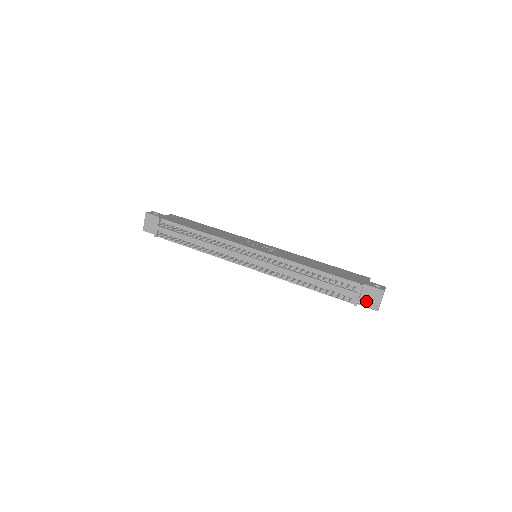
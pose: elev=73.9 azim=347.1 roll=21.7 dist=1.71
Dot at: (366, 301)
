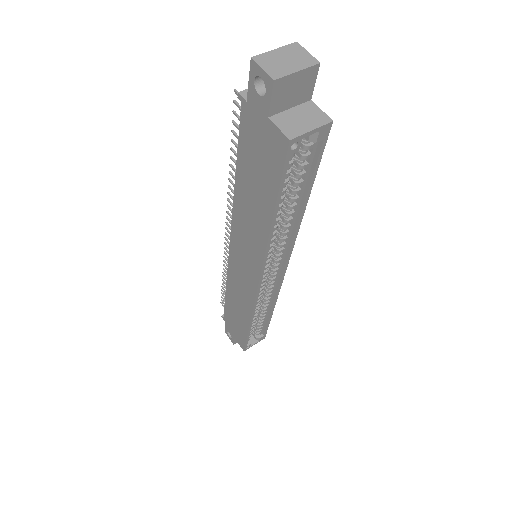
Dot at: occluded
